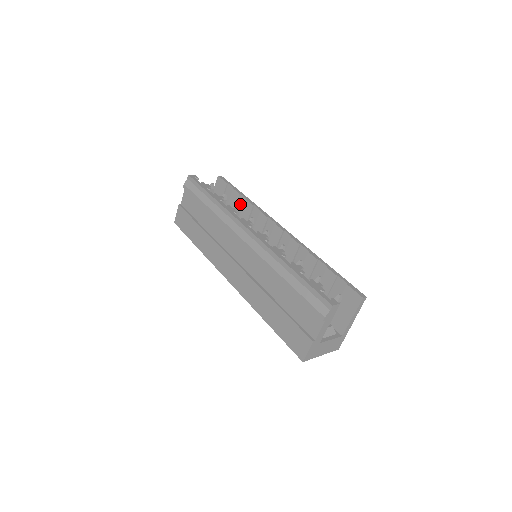
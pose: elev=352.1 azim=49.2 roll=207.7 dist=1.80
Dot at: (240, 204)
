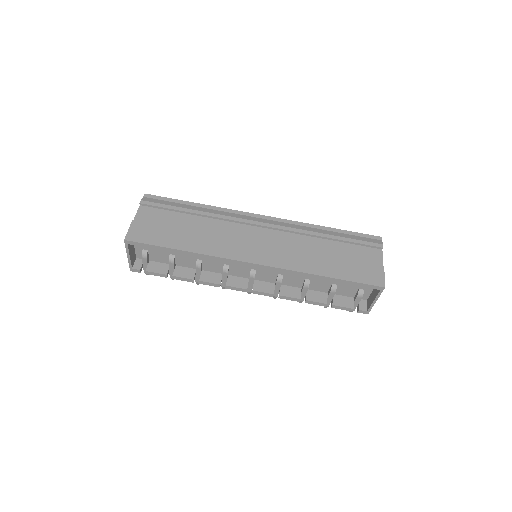
Dot at: occluded
